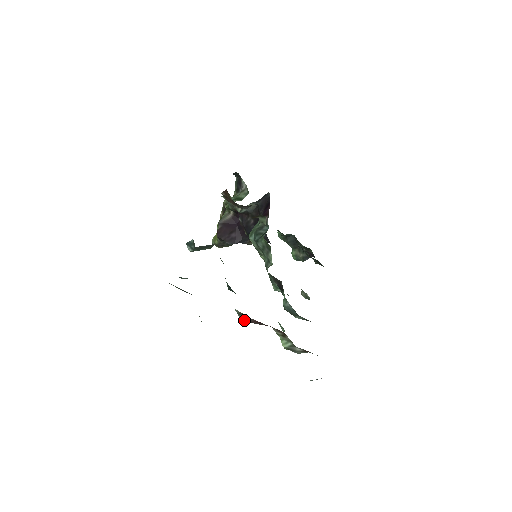
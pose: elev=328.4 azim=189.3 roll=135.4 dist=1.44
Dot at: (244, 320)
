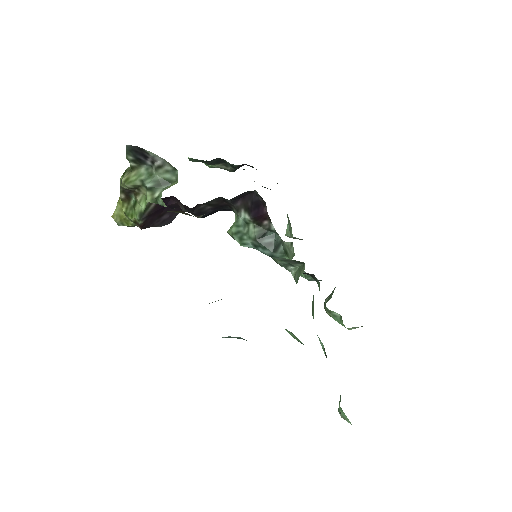
Dot at: occluded
